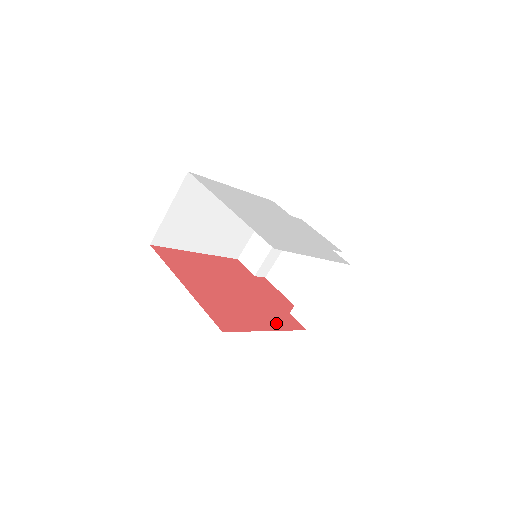
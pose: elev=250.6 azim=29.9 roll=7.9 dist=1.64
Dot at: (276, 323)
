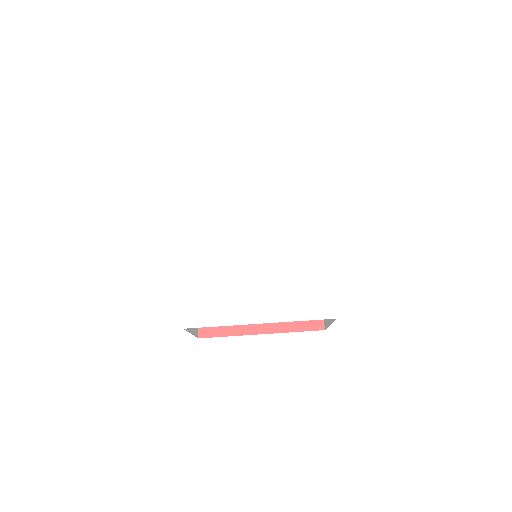
Dot at: occluded
